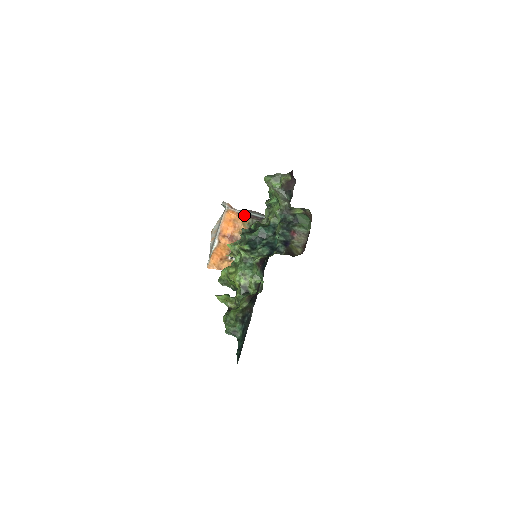
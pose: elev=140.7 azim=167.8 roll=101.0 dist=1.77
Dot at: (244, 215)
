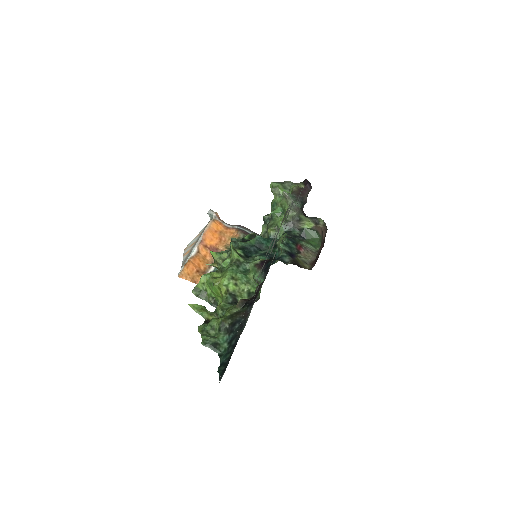
Dot at: (234, 229)
